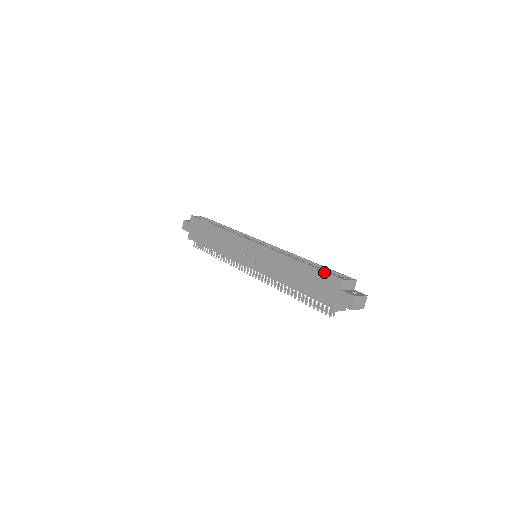
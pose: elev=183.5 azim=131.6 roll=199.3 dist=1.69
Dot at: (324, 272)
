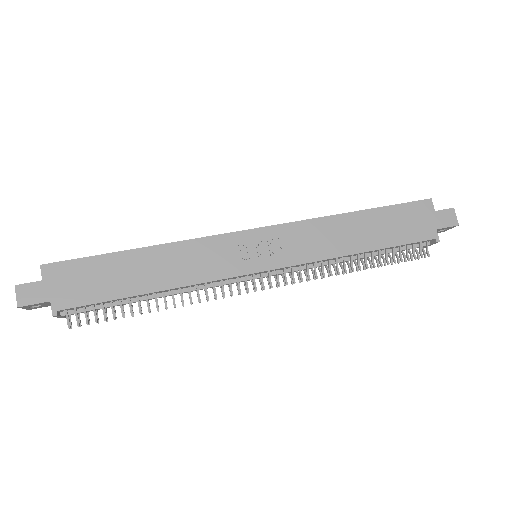
Dot at: (402, 204)
